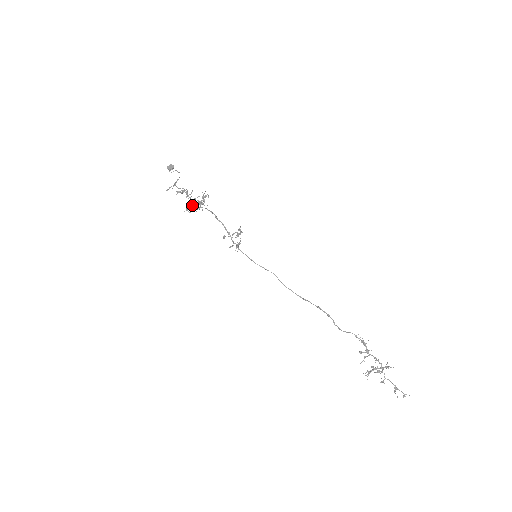
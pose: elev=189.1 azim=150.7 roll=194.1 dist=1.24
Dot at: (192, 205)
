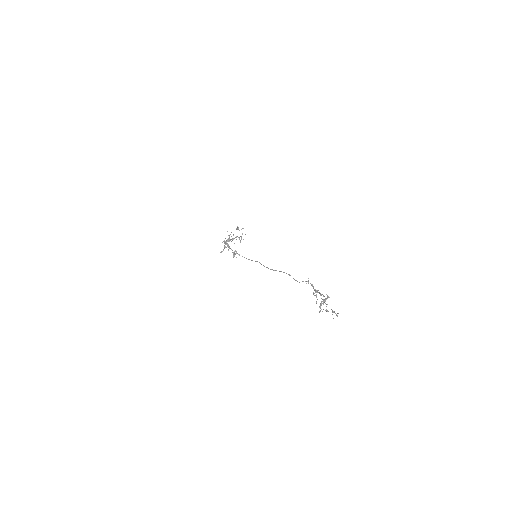
Dot at: (227, 243)
